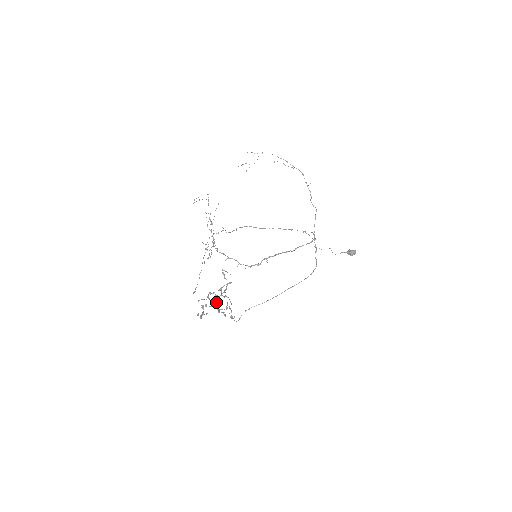
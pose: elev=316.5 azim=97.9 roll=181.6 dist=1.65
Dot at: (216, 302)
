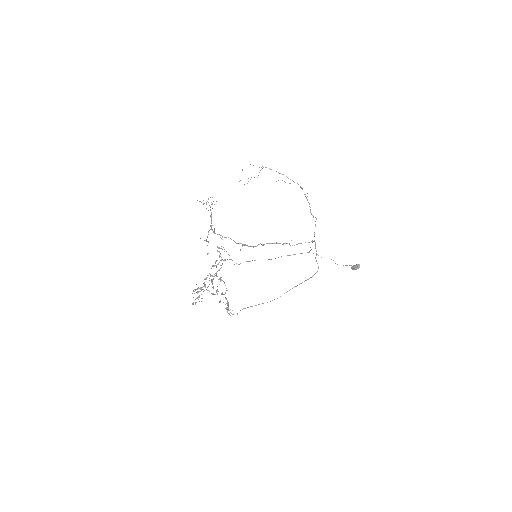
Dot at: occluded
